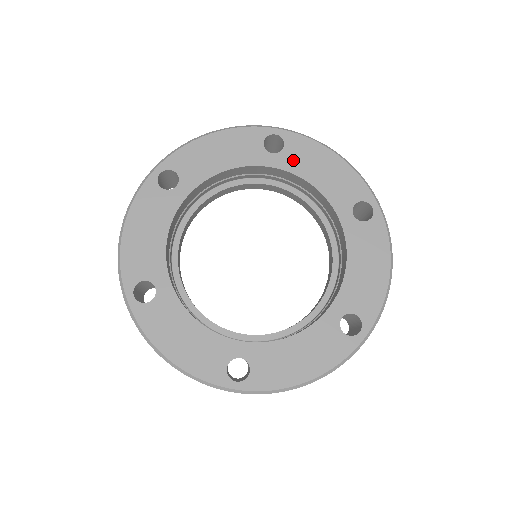
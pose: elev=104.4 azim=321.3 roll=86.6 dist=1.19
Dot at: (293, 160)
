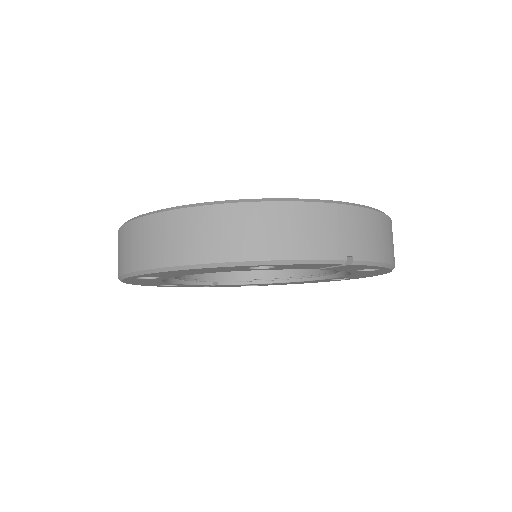
Dot at: occluded
